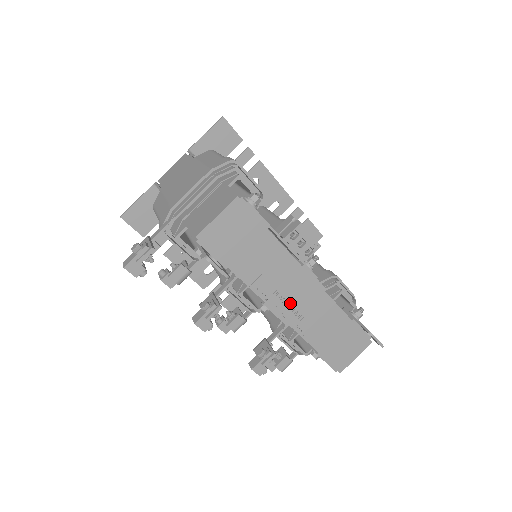
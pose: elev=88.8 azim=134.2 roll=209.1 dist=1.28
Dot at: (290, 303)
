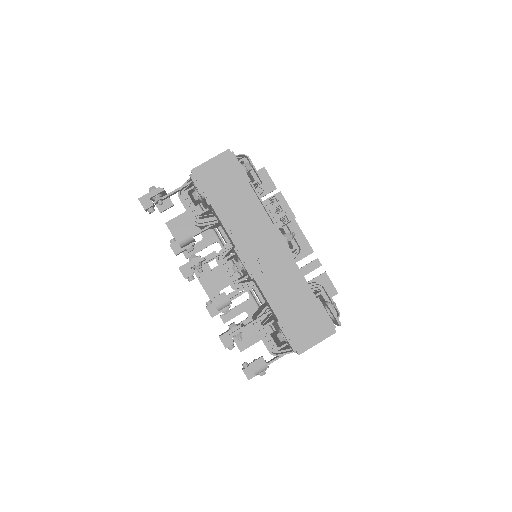
Dot at: (257, 255)
